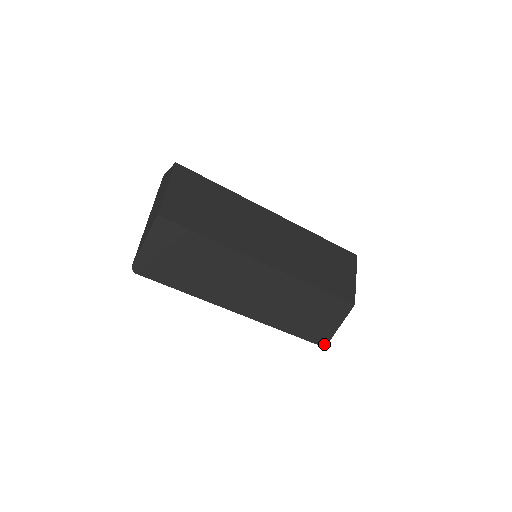
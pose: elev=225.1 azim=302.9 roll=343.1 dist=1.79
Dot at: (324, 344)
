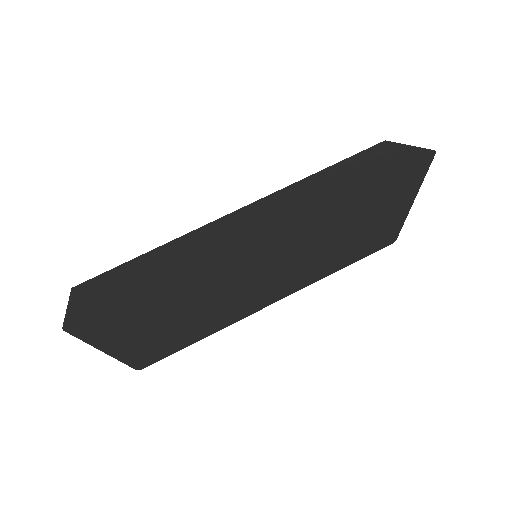
Dot at: (432, 154)
